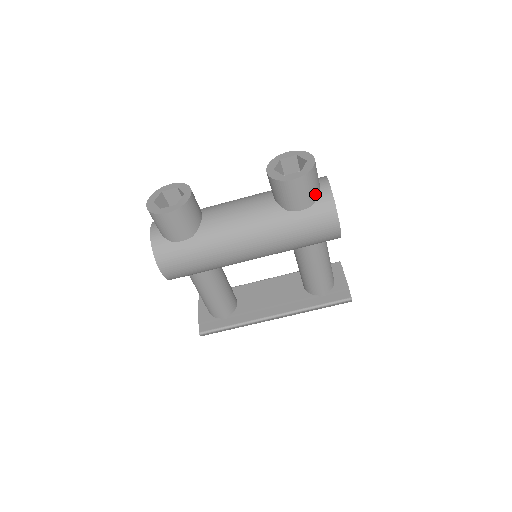
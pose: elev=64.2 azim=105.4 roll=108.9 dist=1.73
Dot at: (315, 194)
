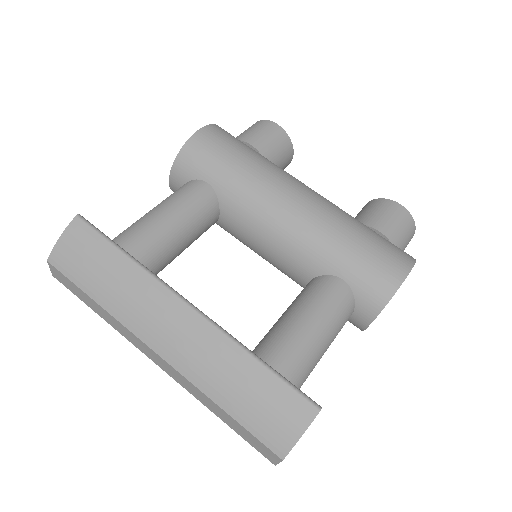
Dot at: (399, 242)
